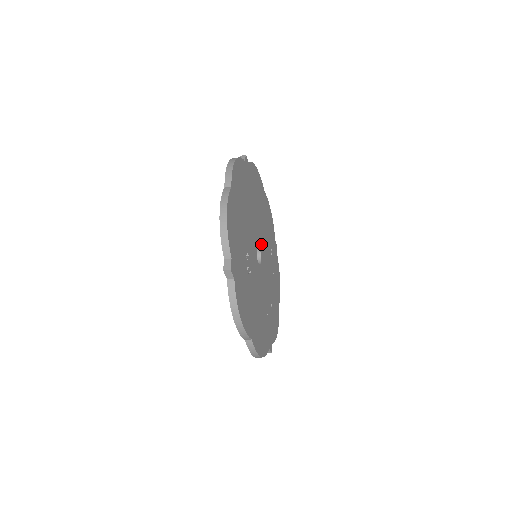
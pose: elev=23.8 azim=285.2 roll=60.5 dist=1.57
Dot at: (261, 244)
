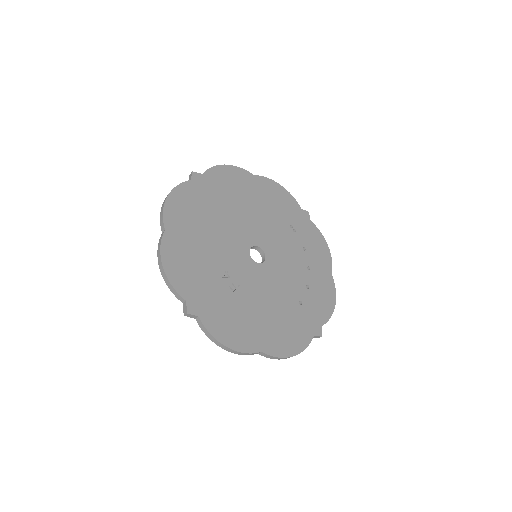
Dot at: (261, 238)
